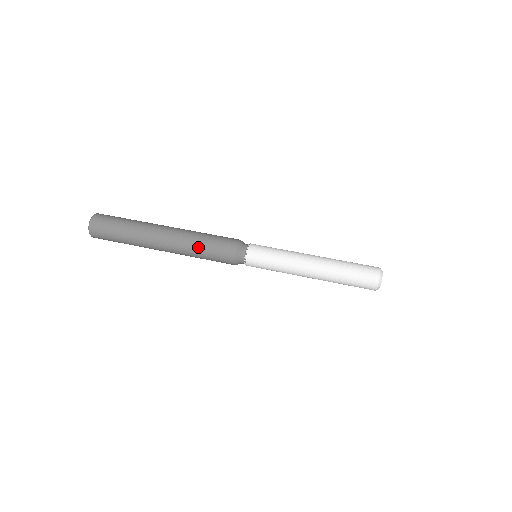
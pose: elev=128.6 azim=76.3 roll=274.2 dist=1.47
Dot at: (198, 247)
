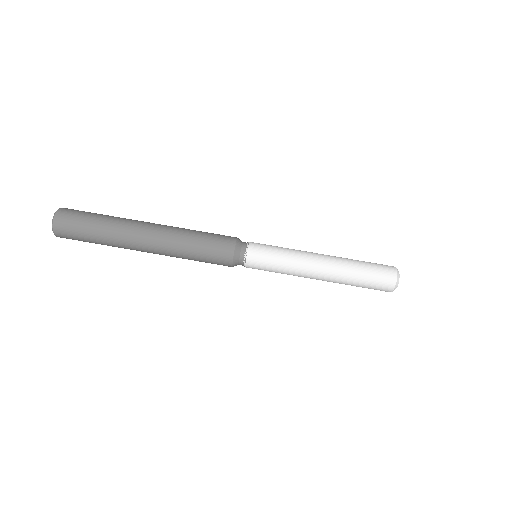
Dot at: (188, 258)
